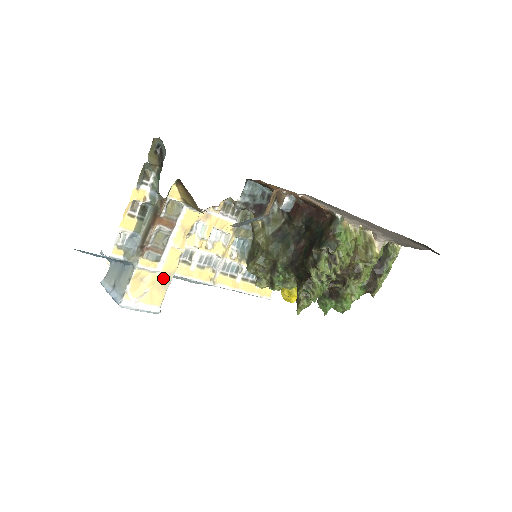
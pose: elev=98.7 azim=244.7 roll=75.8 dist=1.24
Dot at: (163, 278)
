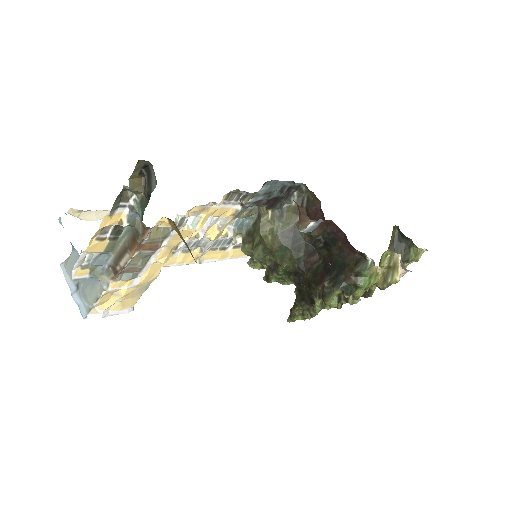
Dot at: (139, 287)
